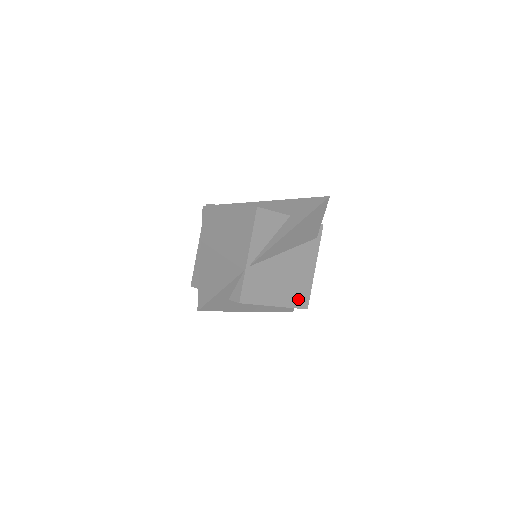
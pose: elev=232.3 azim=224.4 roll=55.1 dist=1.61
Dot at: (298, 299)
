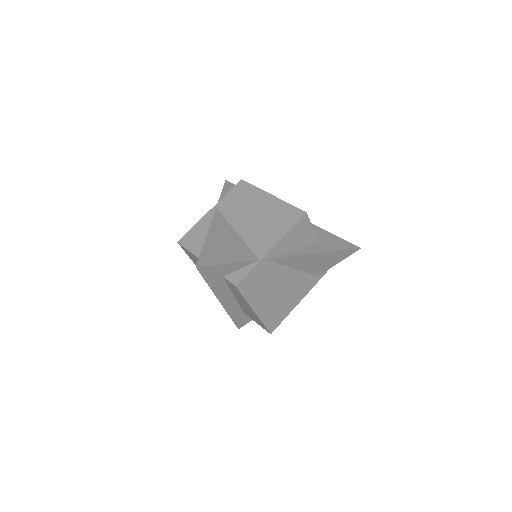
Dot at: (272, 319)
